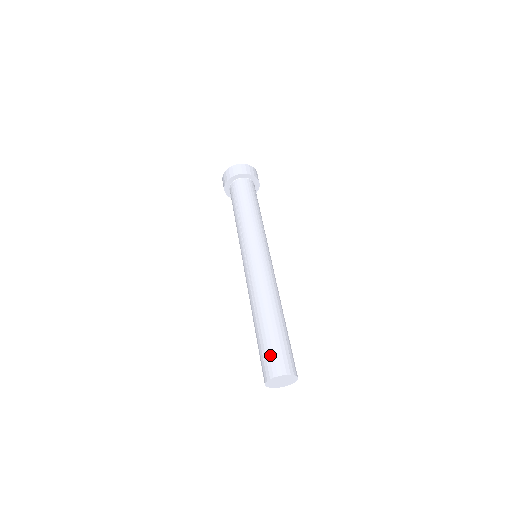
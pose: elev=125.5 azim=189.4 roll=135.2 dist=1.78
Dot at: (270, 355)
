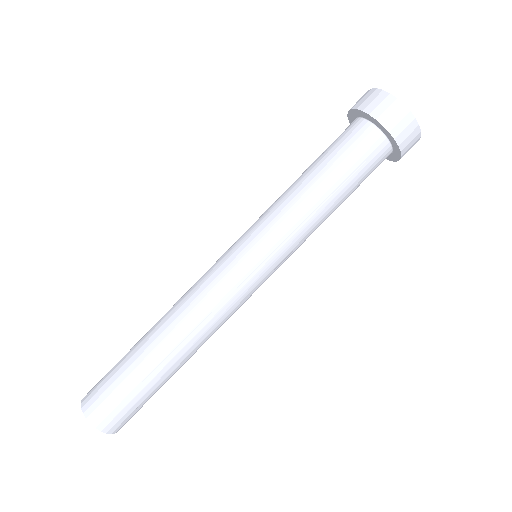
Dot at: (104, 380)
